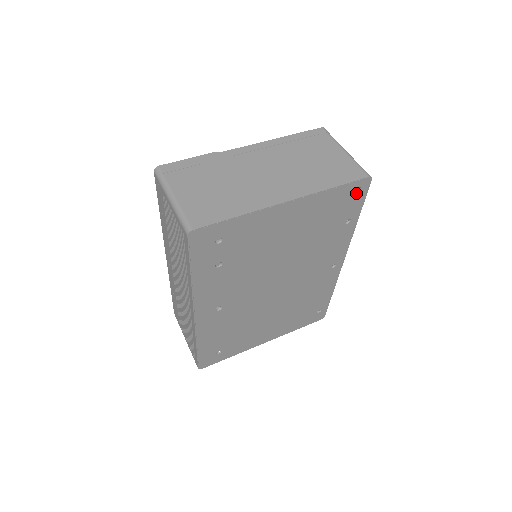
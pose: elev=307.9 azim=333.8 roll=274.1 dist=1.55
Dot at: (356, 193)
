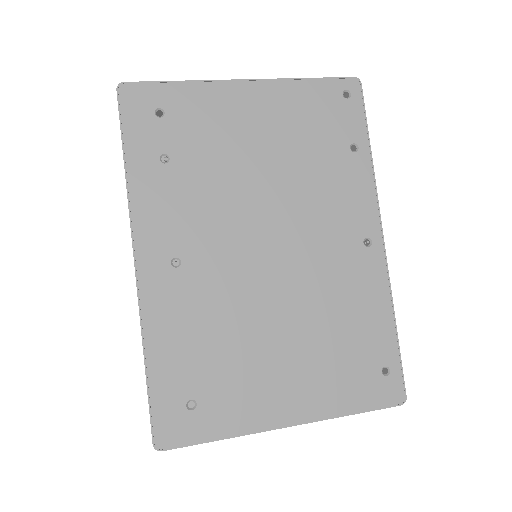
Dot at: (346, 99)
